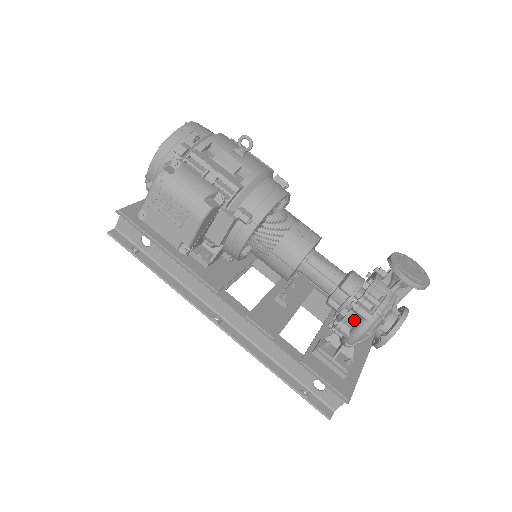
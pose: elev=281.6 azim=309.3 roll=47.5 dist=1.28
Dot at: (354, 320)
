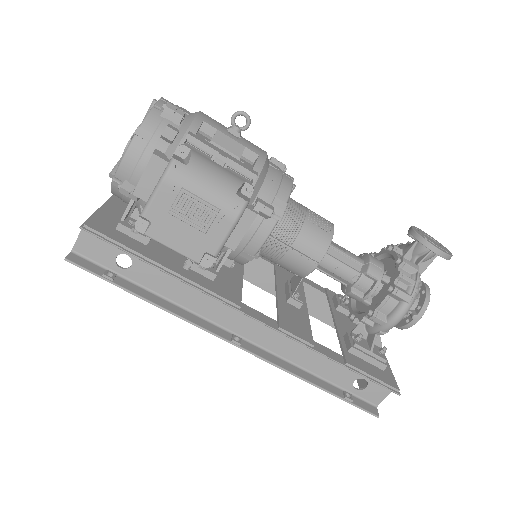
Dot at: (391, 305)
